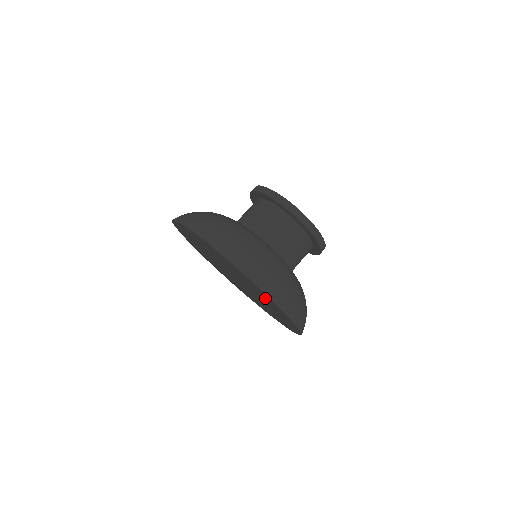
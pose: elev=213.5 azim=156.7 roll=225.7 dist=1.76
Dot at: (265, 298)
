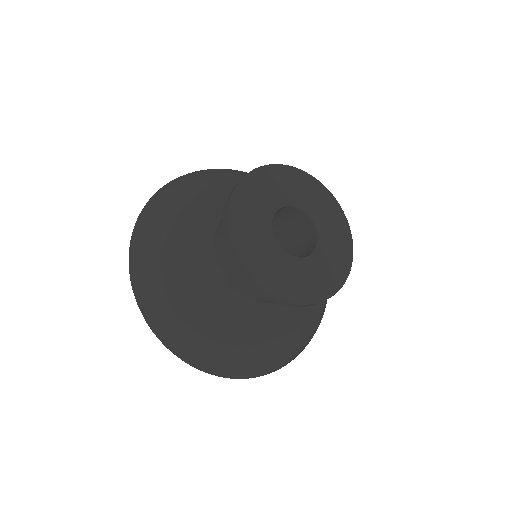
Dot at: occluded
